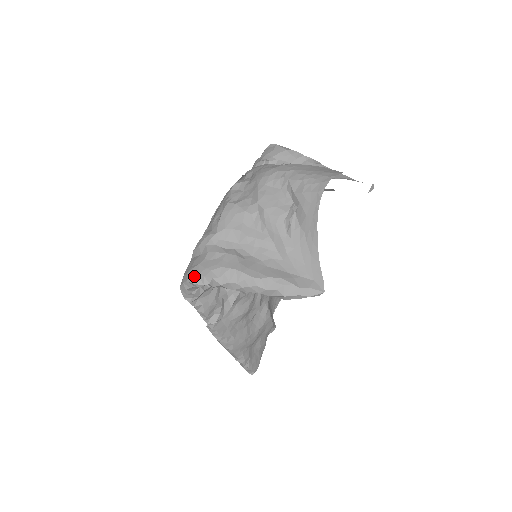
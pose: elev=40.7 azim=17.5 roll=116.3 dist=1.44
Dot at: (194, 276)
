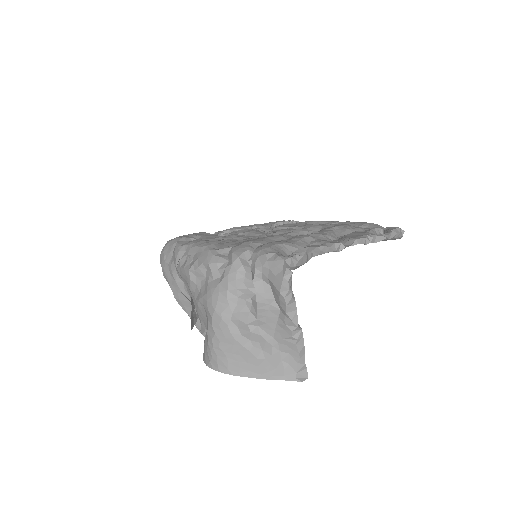
Dot at: (161, 261)
